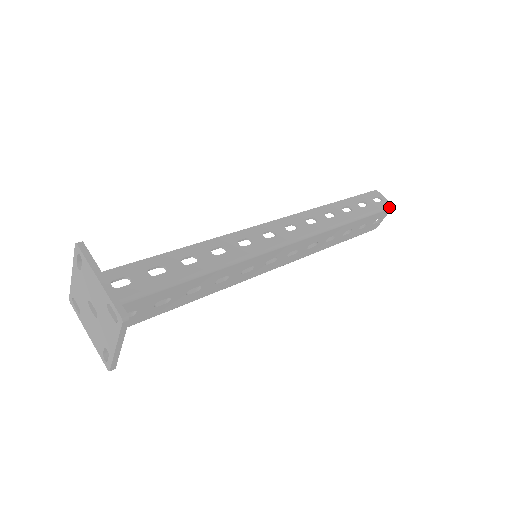
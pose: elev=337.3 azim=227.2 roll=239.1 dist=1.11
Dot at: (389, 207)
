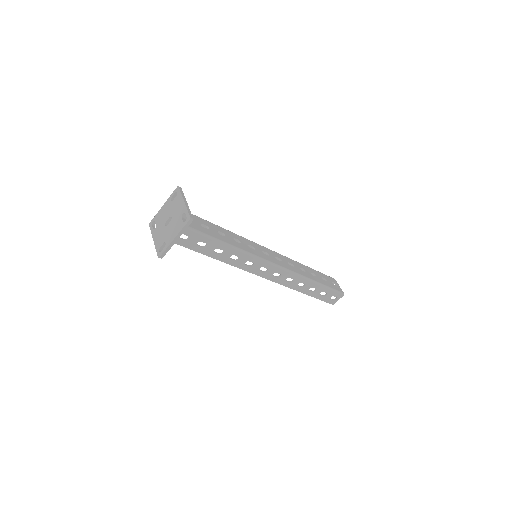
Dot at: (332, 278)
